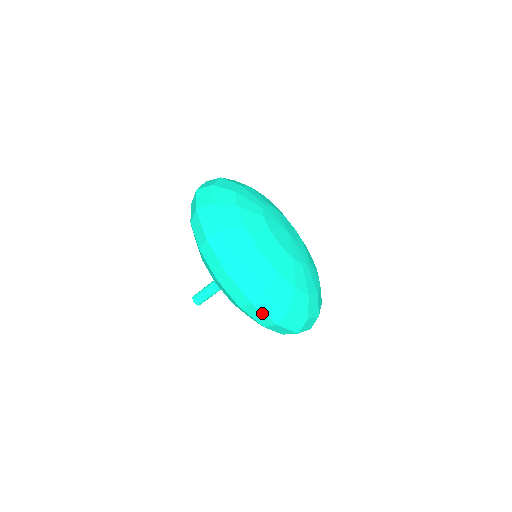
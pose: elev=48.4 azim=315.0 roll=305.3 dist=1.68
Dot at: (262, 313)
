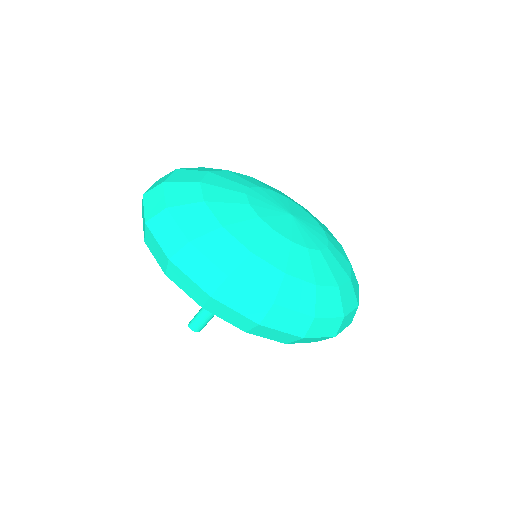
Dot at: (316, 338)
